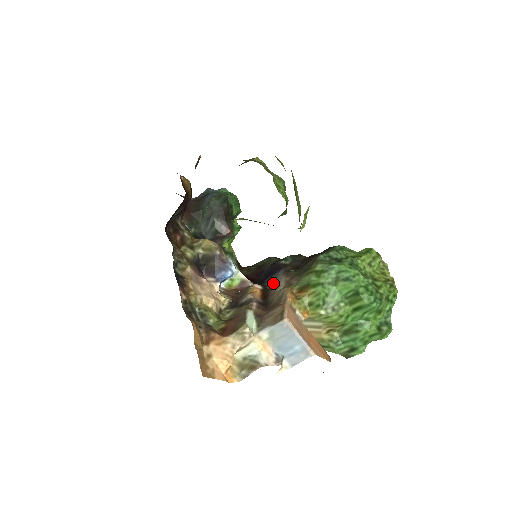
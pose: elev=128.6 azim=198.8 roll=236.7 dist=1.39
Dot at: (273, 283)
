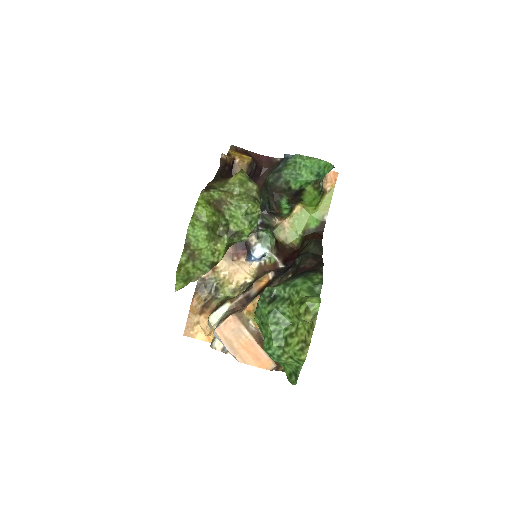
Dot at: (276, 279)
